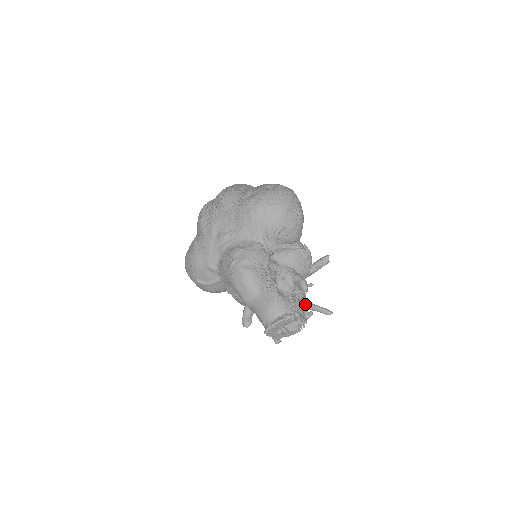
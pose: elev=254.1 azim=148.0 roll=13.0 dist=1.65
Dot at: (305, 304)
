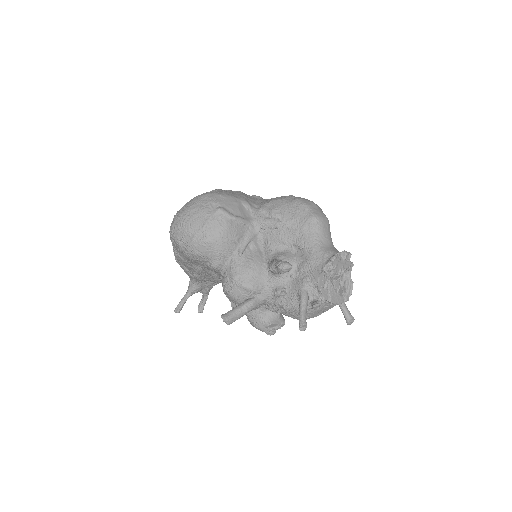
Dot at: occluded
